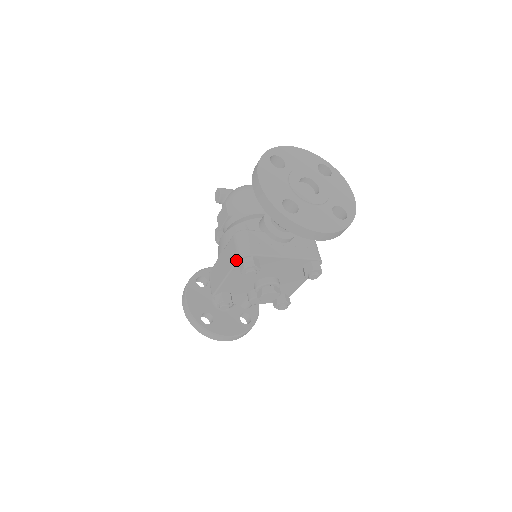
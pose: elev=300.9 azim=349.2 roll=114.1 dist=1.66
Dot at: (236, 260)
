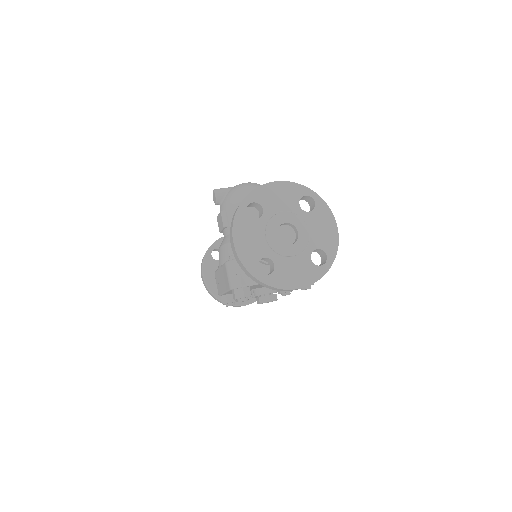
Dot at: (229, 289)
